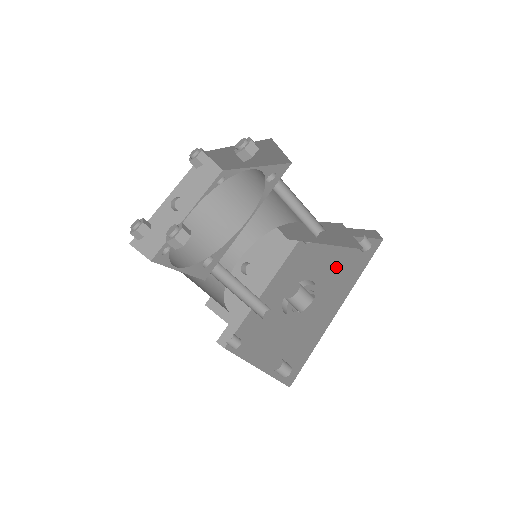
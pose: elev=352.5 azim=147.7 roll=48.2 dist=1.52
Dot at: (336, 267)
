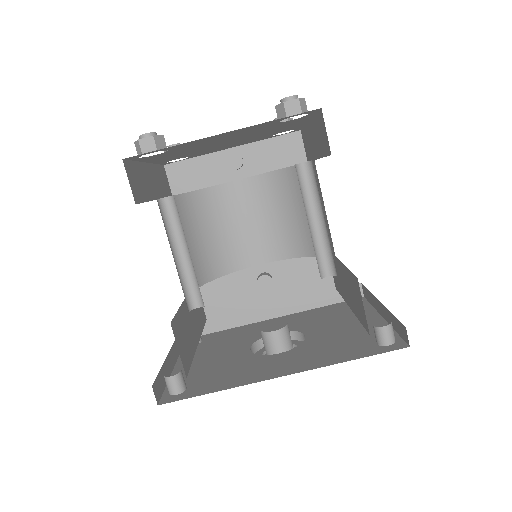
Dot at: (337, 340)
